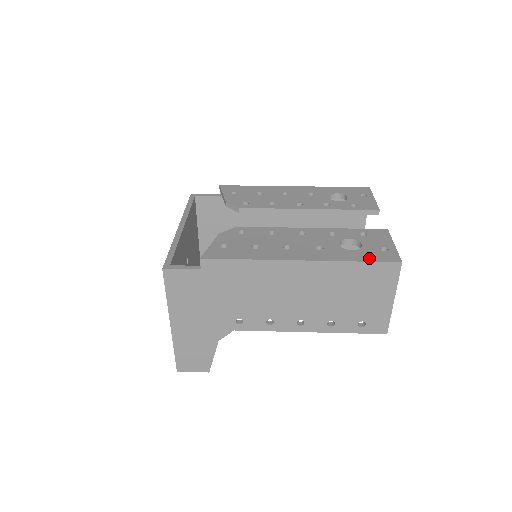
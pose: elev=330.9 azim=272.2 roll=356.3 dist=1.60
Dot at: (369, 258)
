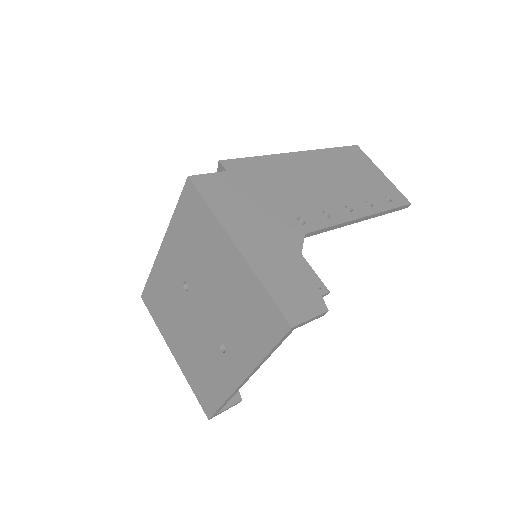
Dot at: occluded
